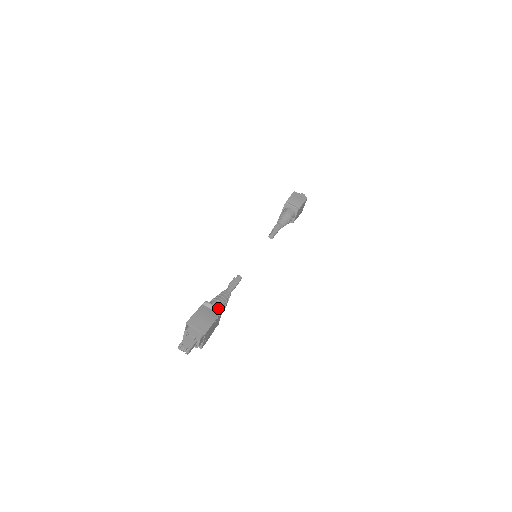
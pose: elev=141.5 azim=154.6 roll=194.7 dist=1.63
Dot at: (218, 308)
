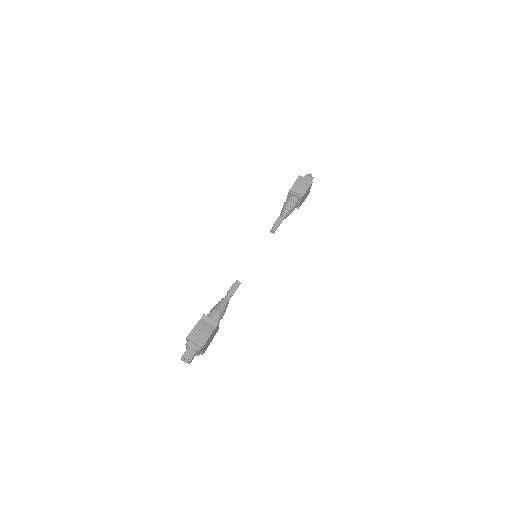
Dot at: (214, 321)
